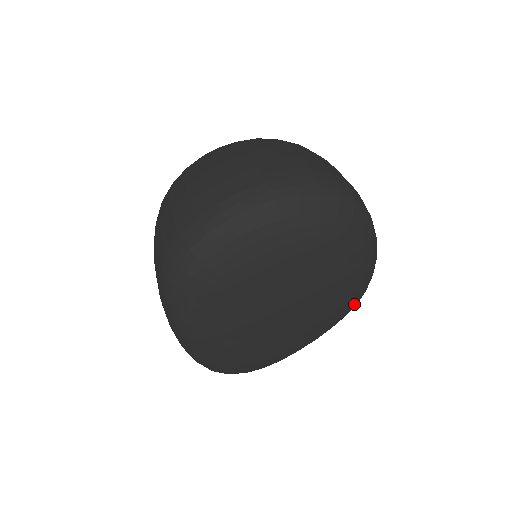
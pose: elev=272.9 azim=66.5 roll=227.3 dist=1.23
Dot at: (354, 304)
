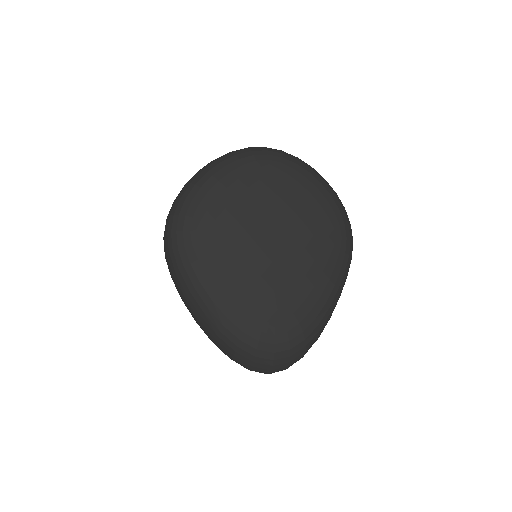
Dot at: (343, 235)
